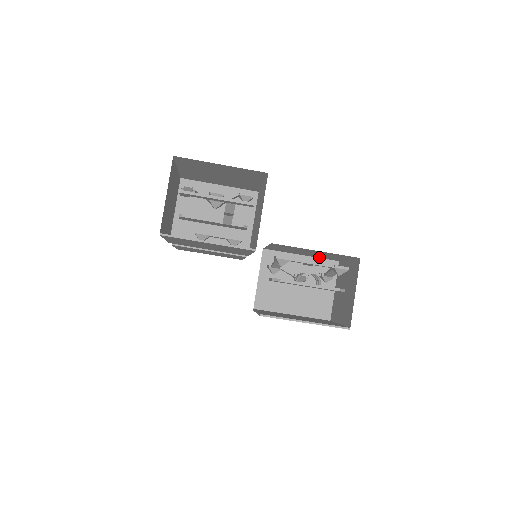
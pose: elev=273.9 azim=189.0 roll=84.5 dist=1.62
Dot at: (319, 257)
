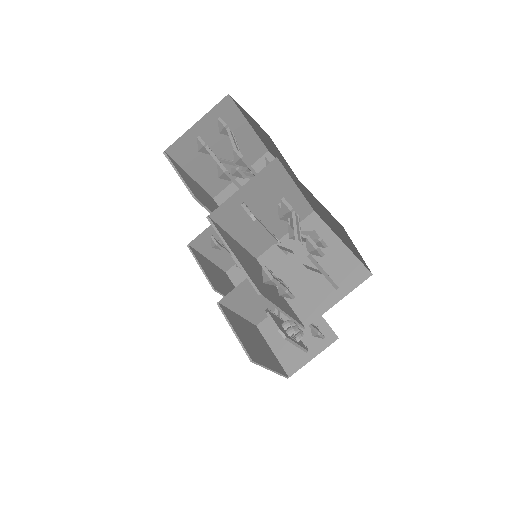
Dot at: occluded
